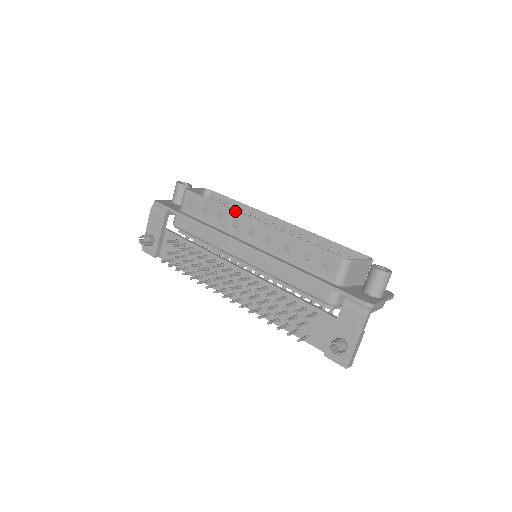
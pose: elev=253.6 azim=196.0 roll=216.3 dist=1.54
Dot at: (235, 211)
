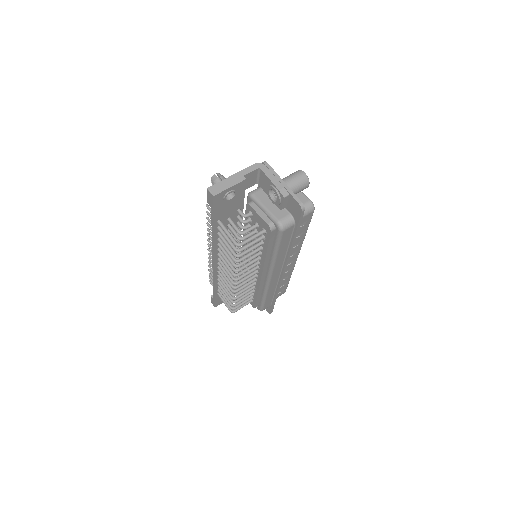
Dot at: occluded
